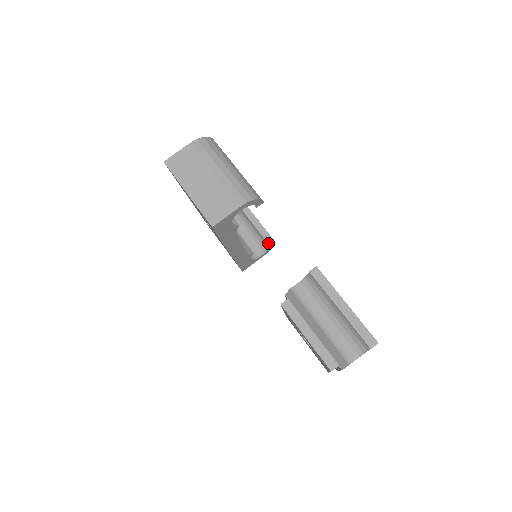
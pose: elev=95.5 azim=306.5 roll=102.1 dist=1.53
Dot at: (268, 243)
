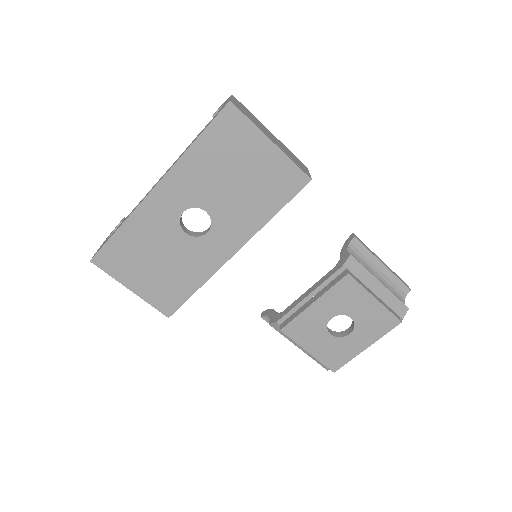
Dot at: occluded
